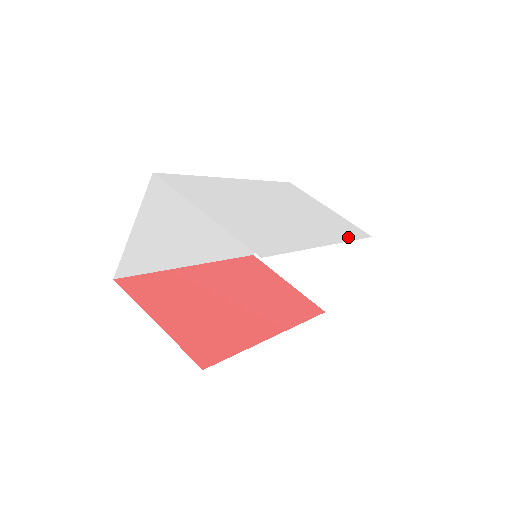
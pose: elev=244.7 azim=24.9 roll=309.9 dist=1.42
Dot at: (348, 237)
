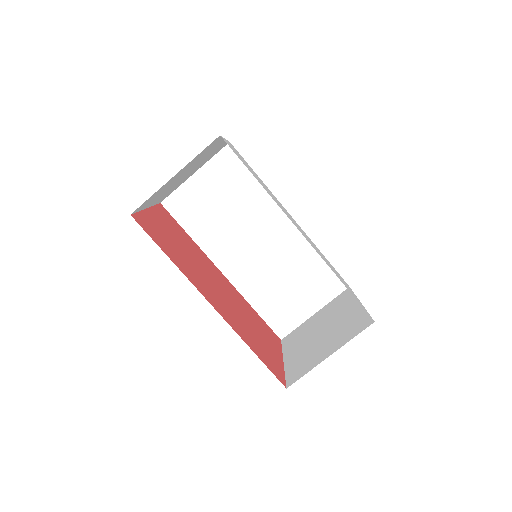
Dot at: (337, 276)
